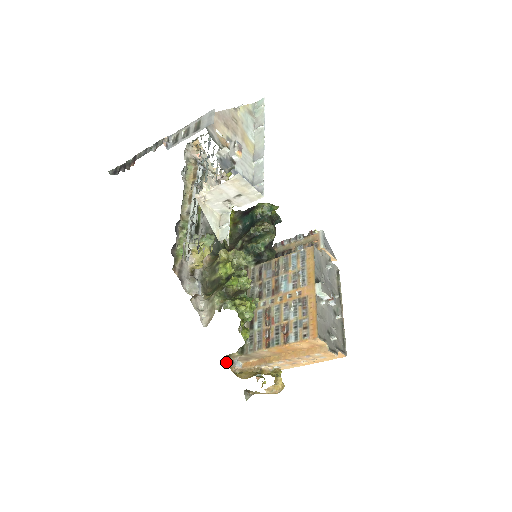
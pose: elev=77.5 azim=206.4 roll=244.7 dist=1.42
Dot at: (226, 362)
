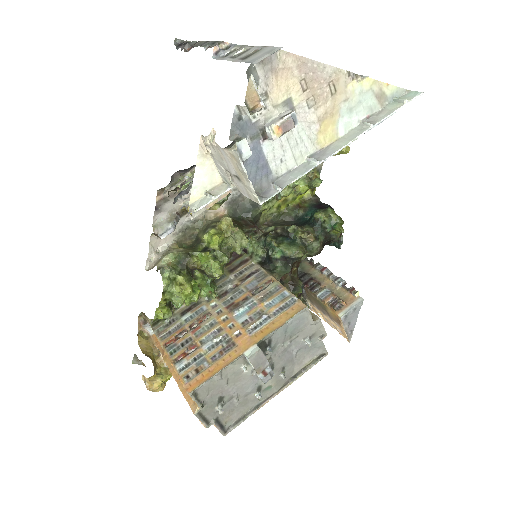
Dot at: (142, 316)
